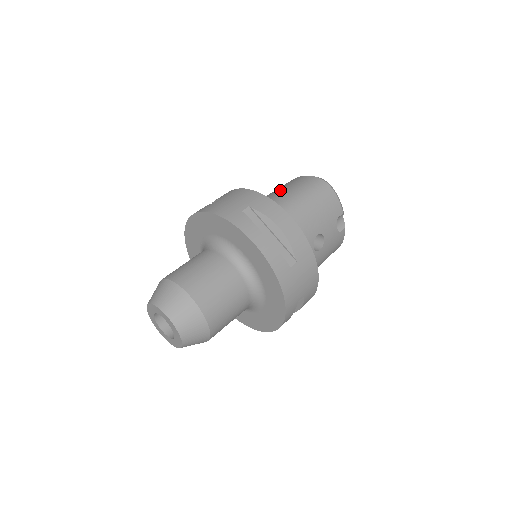
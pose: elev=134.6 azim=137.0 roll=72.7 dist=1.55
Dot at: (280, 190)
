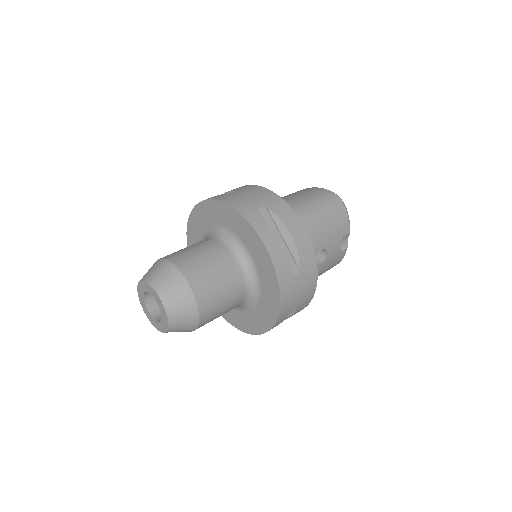
Dot at: (294, 196)
